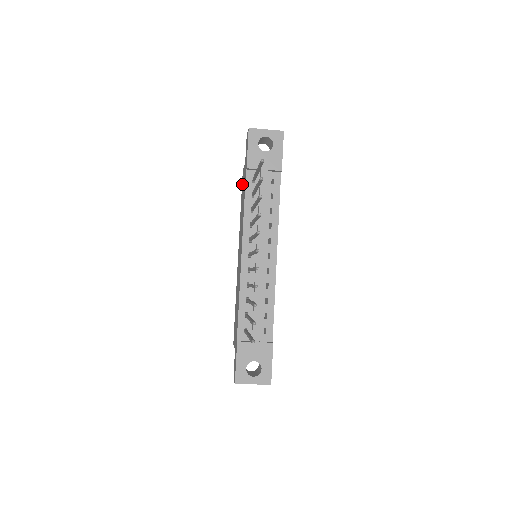
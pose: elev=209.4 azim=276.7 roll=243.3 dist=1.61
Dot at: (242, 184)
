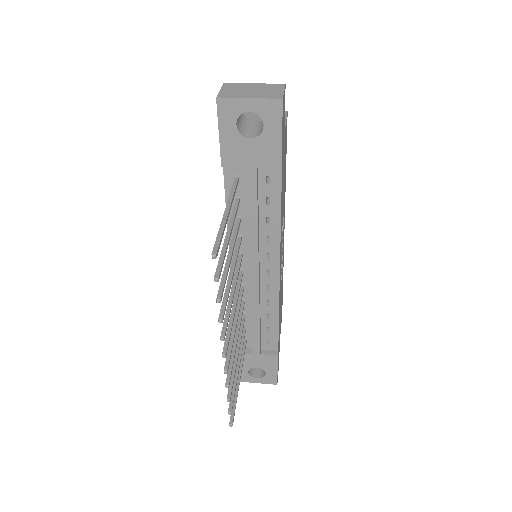
Dot at: occluded
